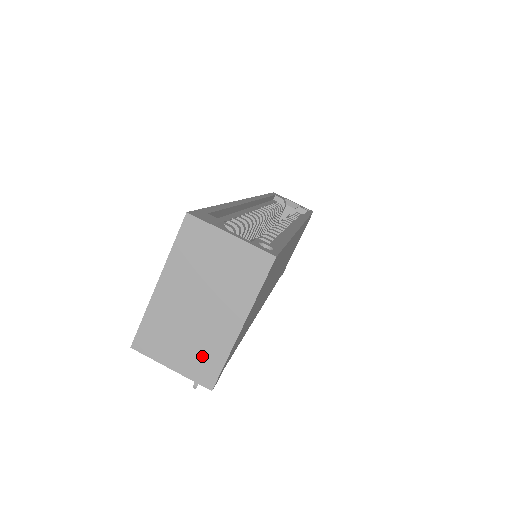
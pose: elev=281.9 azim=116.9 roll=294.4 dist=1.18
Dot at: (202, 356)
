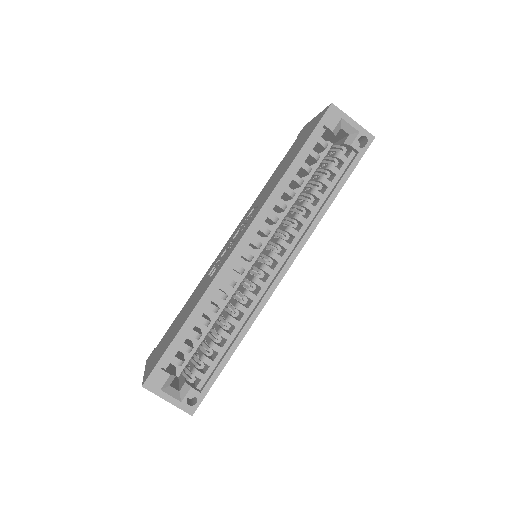
Dot at: occluded
